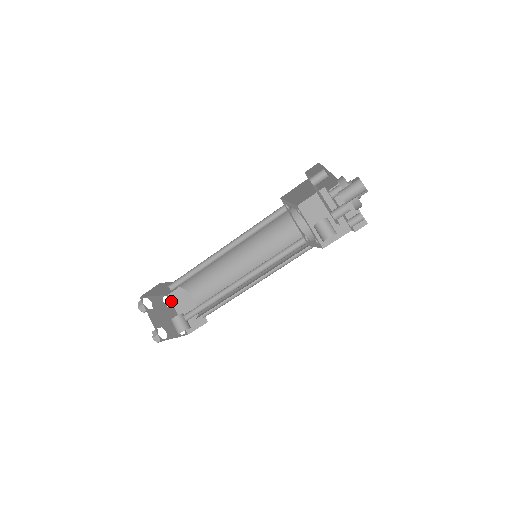
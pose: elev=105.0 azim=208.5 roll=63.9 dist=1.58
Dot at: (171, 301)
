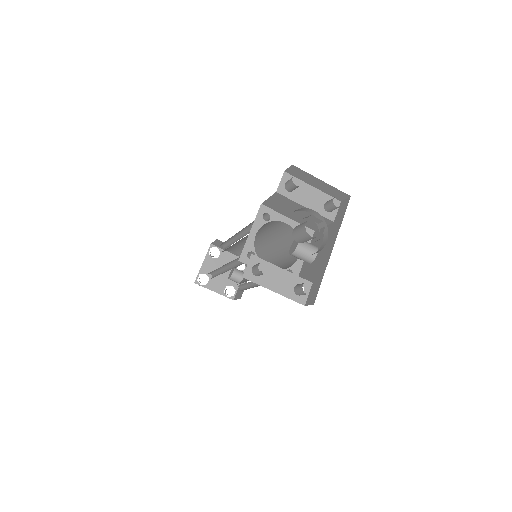
Dot at: (217, 247)
